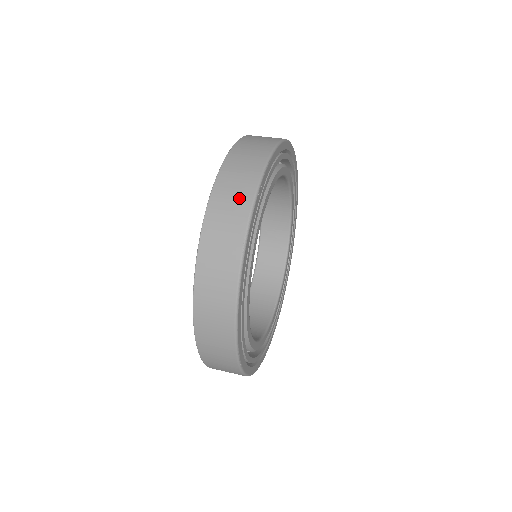
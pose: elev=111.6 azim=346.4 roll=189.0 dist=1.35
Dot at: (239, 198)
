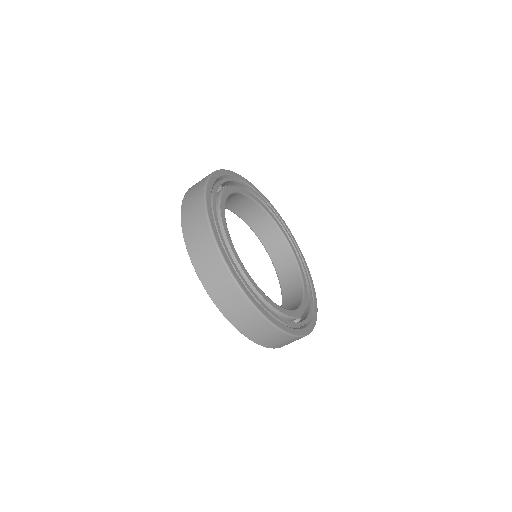
Dot at: (241, 306)
